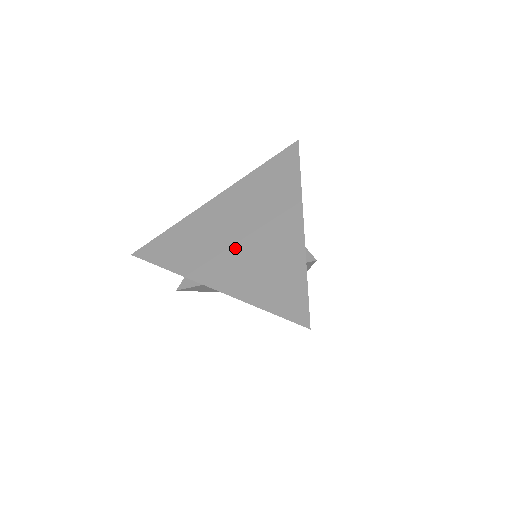
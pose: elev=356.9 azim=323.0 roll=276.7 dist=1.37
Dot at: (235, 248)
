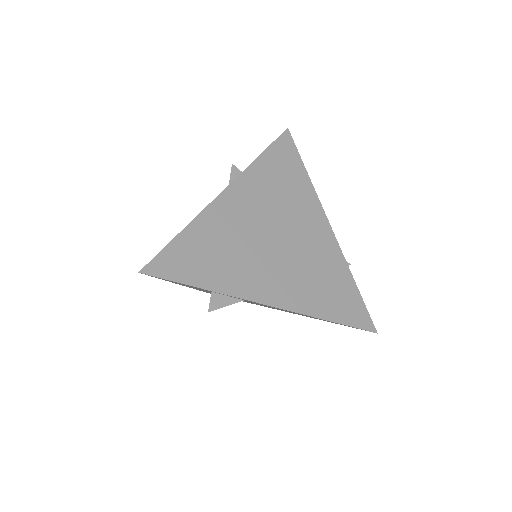
Dot at: (278, 256)
